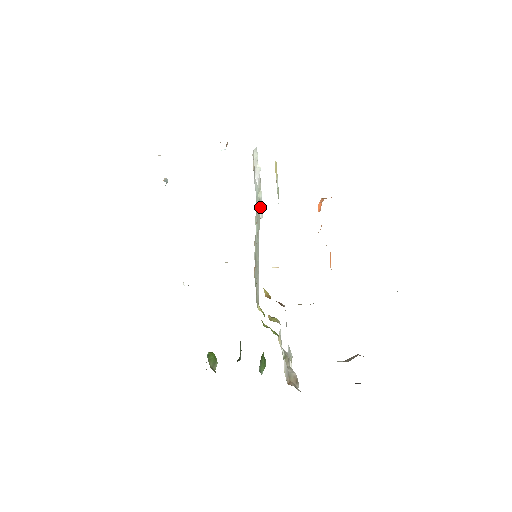
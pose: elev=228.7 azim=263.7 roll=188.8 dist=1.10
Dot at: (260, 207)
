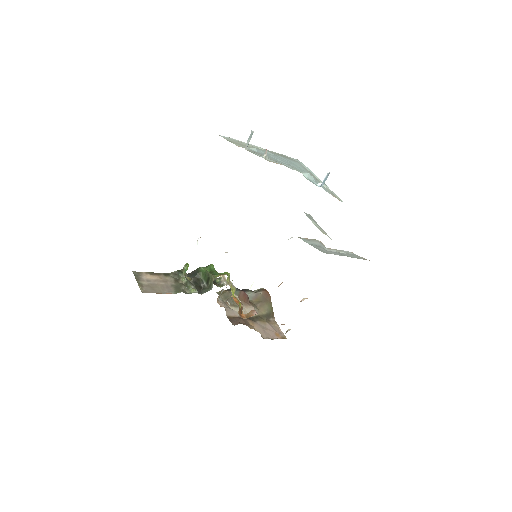
Dot at: occluded
